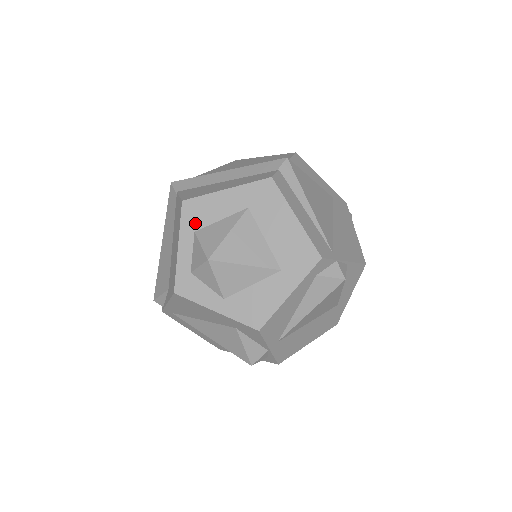
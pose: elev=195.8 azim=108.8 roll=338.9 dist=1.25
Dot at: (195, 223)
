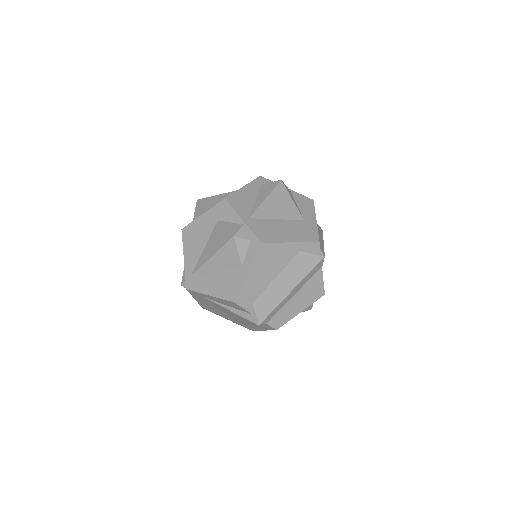
Dot at: occluded
